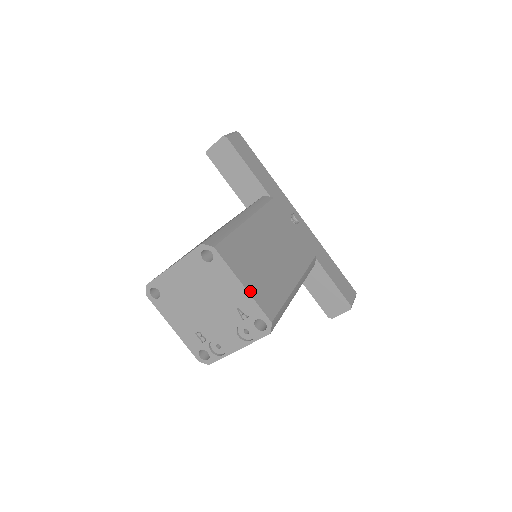
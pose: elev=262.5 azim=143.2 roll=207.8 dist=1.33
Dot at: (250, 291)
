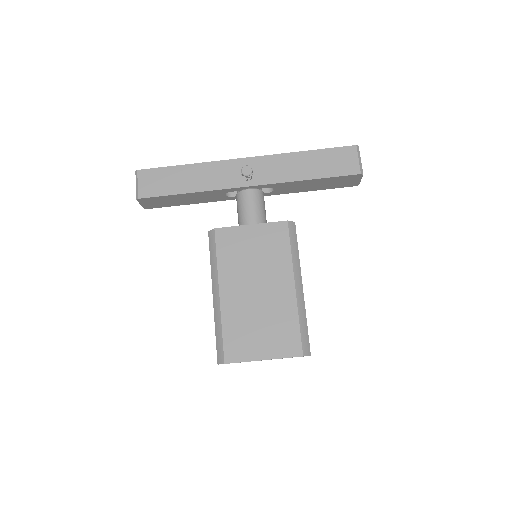
Dot at: (271, 357)
